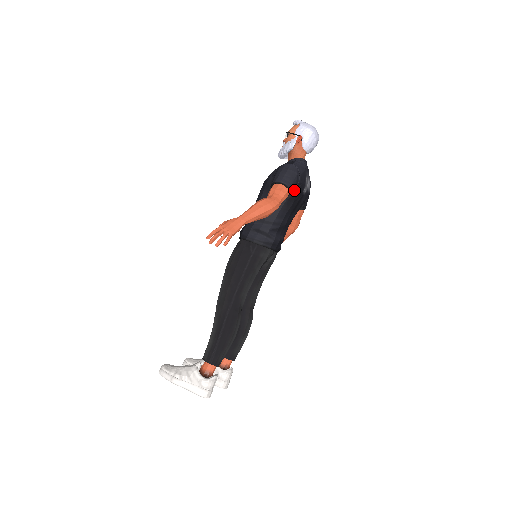
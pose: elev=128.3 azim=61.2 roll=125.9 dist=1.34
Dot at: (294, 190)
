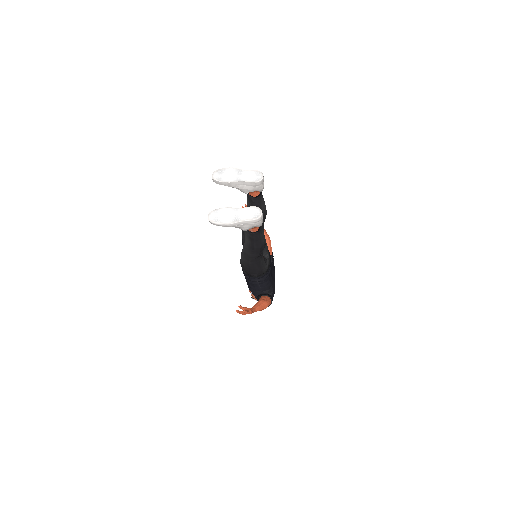
Dot at: (272, 263)
